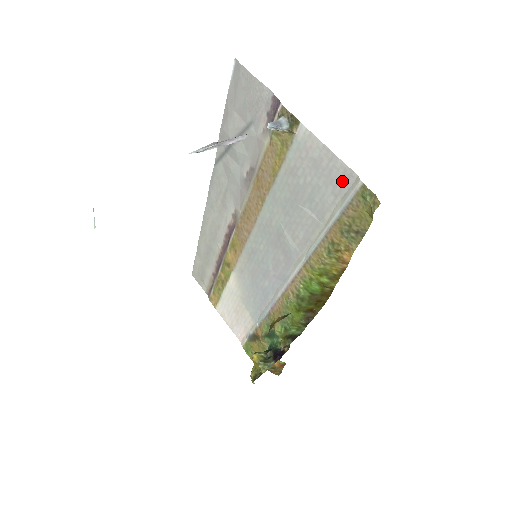
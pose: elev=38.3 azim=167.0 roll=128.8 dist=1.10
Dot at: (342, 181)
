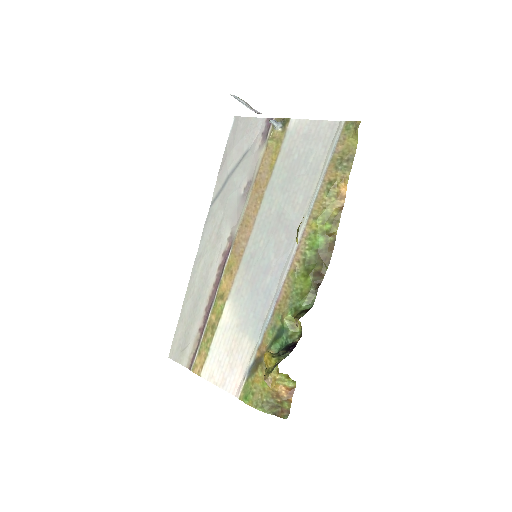
Dot at: (329, 133)
